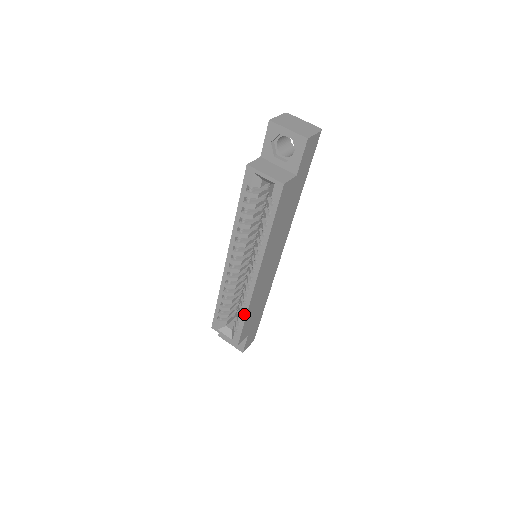
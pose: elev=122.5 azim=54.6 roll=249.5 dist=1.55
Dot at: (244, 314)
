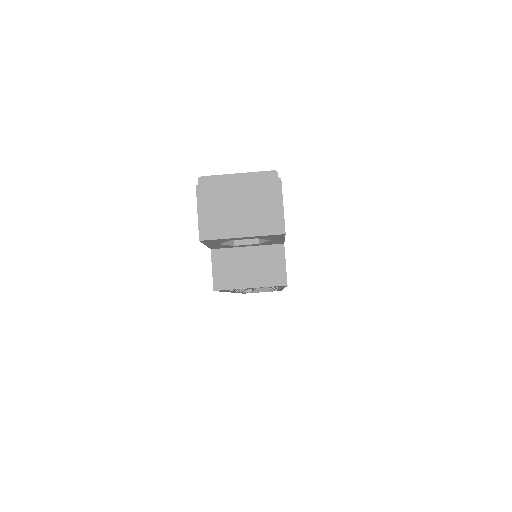
Dot at: occluded
